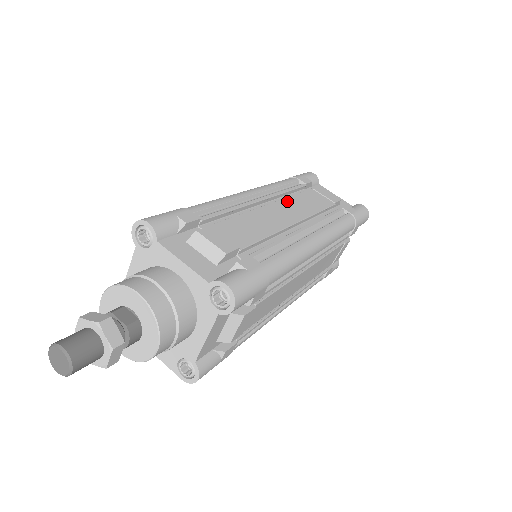
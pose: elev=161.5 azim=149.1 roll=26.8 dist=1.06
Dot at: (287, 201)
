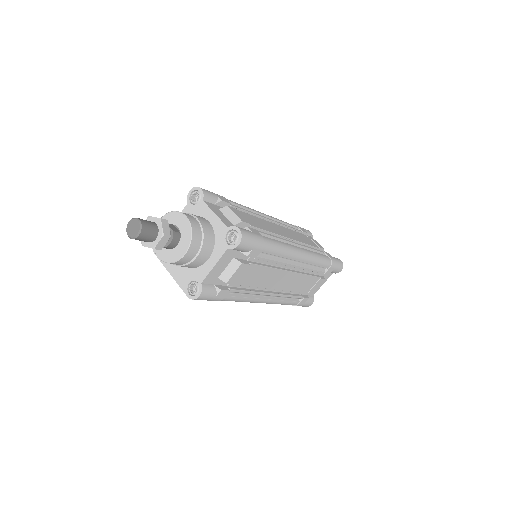
Dot at: (287, 229)
